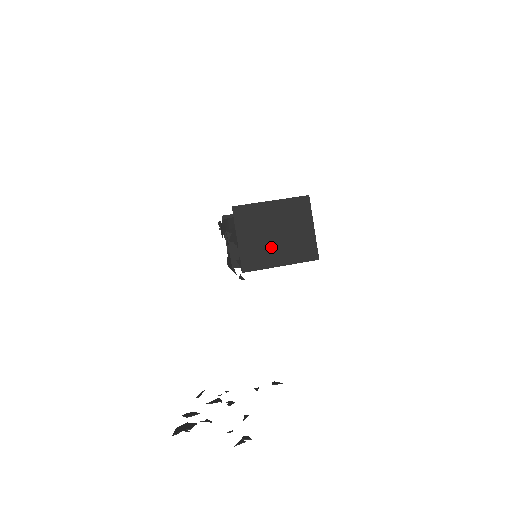
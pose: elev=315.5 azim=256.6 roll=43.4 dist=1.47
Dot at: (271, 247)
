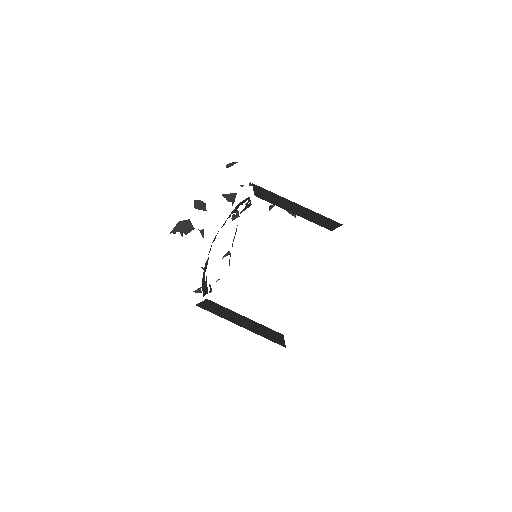
Dot at: occluded
